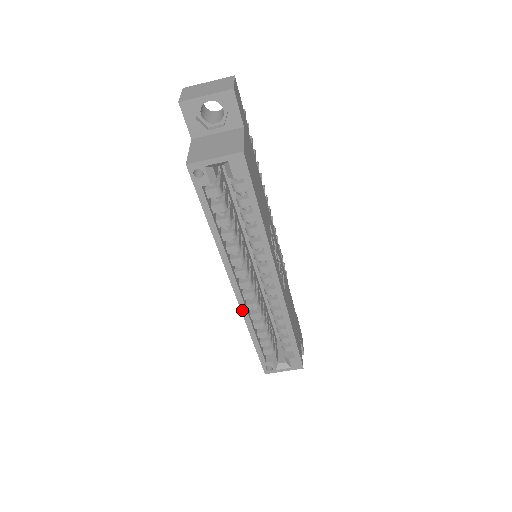
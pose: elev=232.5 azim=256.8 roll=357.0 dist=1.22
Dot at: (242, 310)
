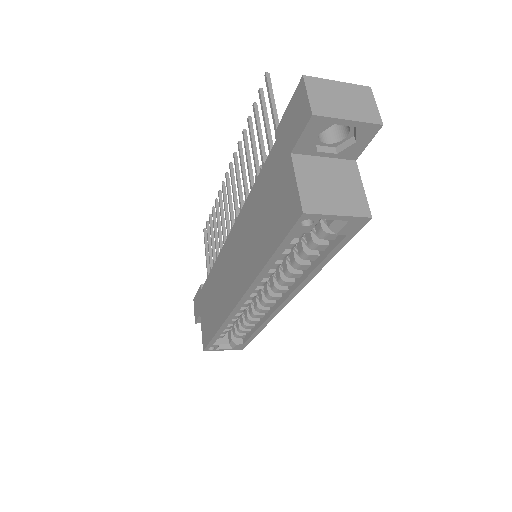
Dot at: (230, 316)
